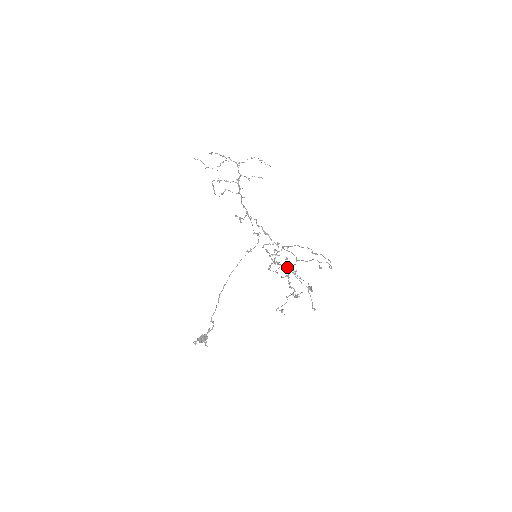
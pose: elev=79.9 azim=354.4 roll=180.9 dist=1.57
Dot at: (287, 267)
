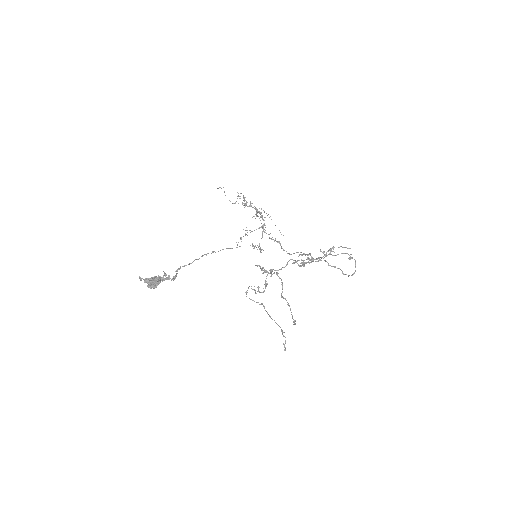
Dot at: (282, 283)
